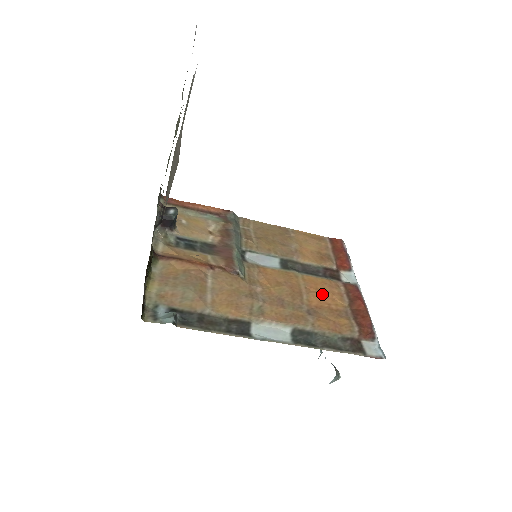
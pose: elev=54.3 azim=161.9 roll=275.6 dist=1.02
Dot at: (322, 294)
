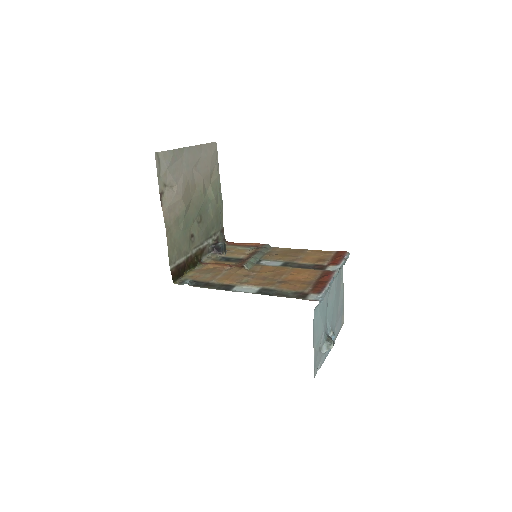
Dot at: (299, 275)
